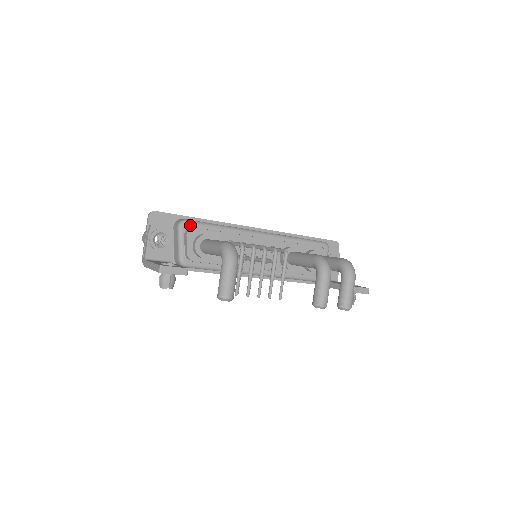
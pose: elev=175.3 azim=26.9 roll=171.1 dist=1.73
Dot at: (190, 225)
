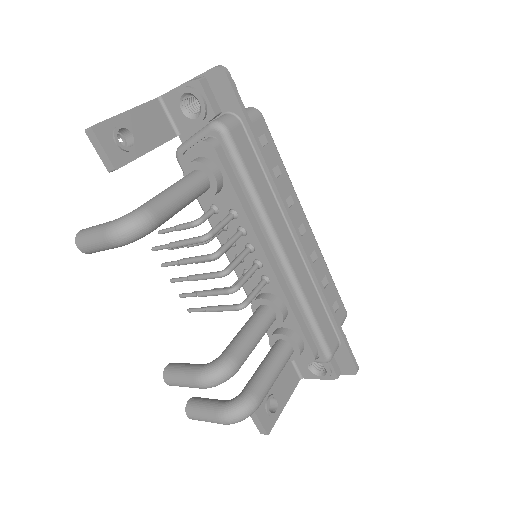
Dot at: (221, 140)
